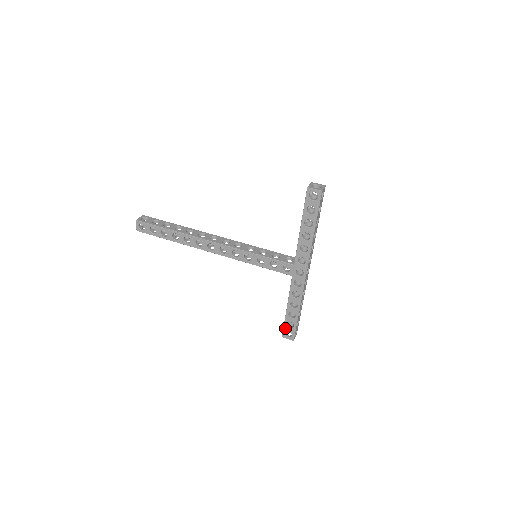
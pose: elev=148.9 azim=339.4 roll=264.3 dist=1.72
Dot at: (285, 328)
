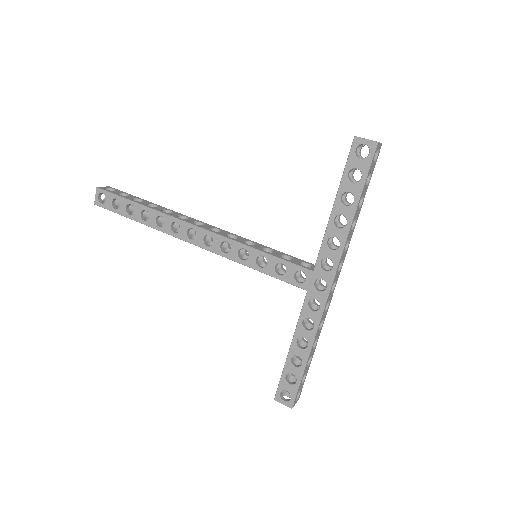
Dot at: (282, 384)
